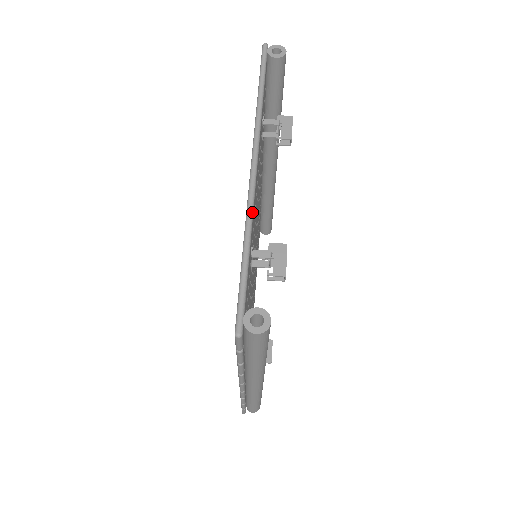
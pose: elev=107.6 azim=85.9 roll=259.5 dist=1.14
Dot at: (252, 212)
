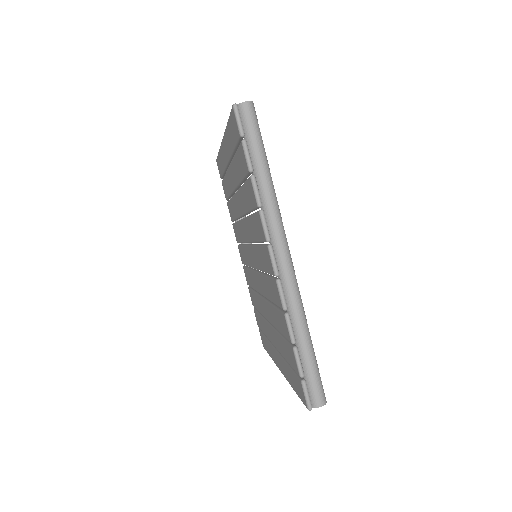
Dot at: occluded
